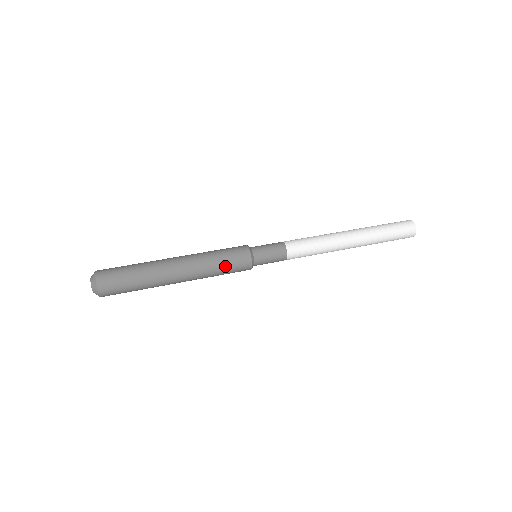
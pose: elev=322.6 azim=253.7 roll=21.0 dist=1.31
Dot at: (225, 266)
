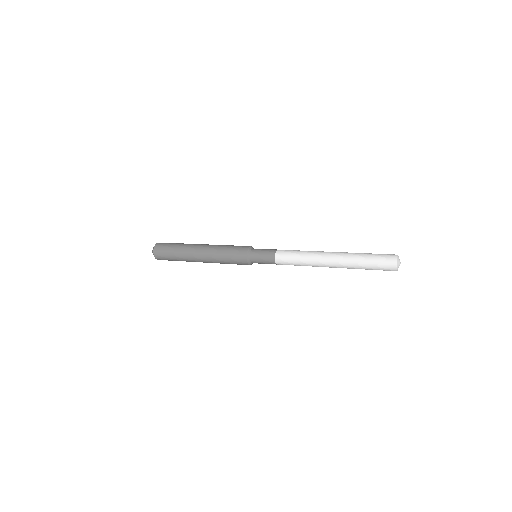
Dot at: (228, 257)
